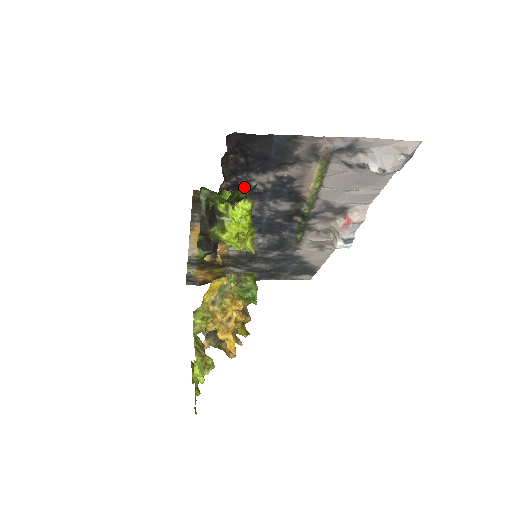
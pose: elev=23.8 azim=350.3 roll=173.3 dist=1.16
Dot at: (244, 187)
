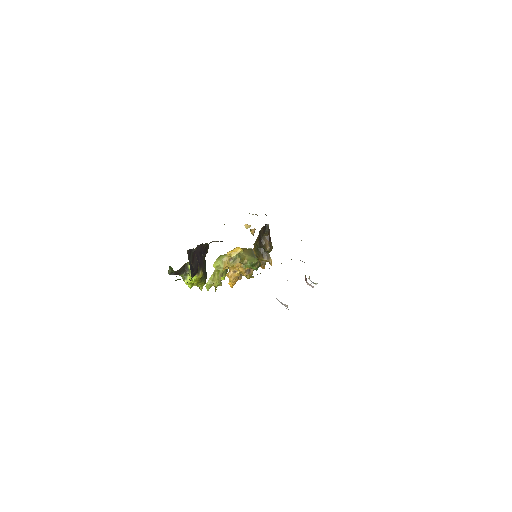
Dot at: occluded
